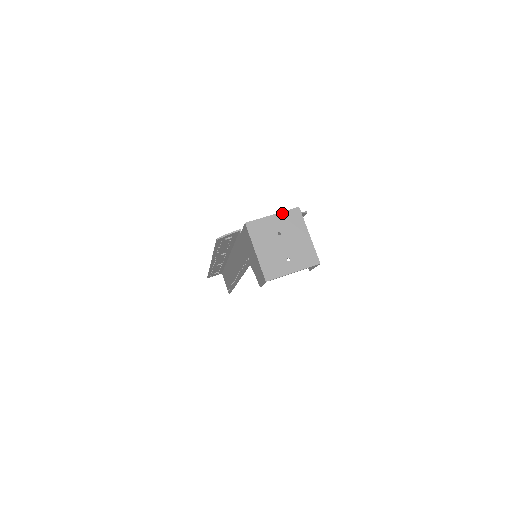
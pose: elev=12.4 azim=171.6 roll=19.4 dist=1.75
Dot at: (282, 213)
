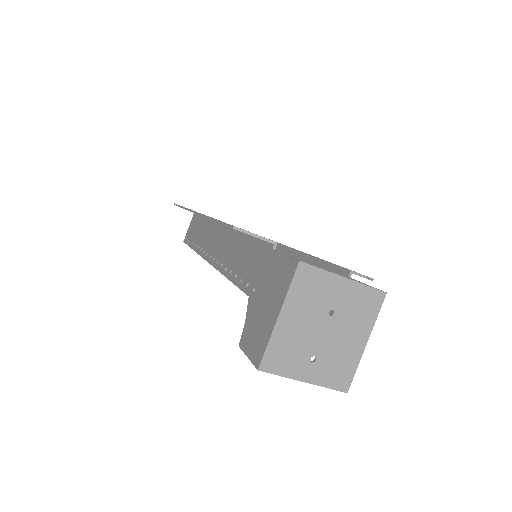
Dot at: (359, 285)
